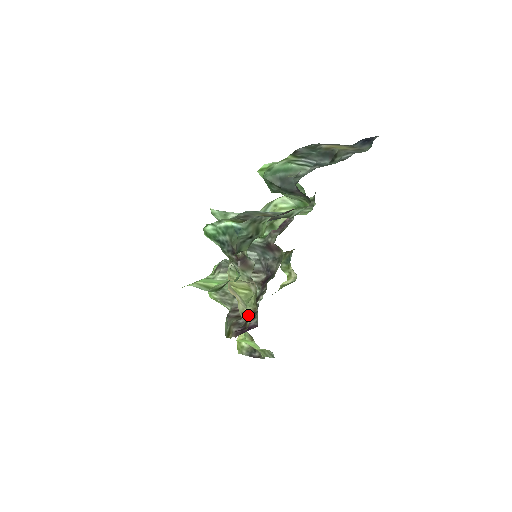
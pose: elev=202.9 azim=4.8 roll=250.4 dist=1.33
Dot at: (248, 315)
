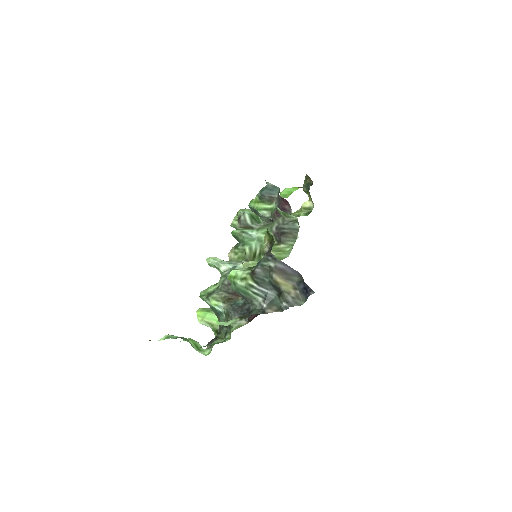
Dot at: occluded
